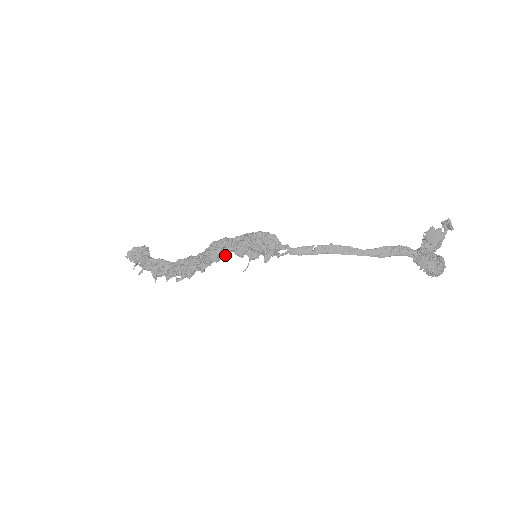
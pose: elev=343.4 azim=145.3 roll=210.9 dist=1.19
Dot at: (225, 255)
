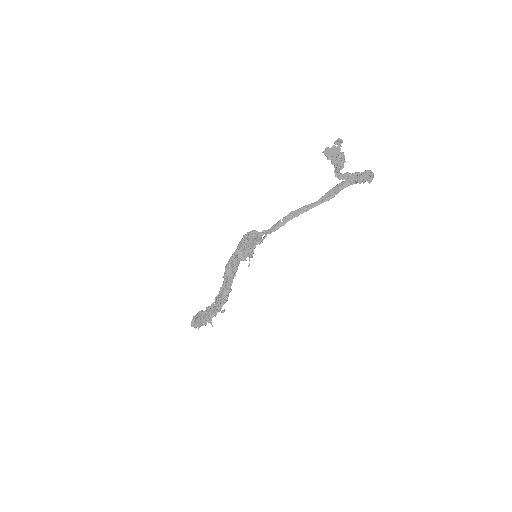
Dot at: (236, 268)
